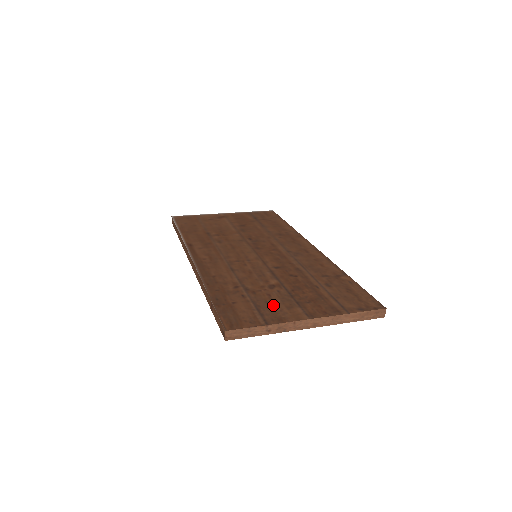
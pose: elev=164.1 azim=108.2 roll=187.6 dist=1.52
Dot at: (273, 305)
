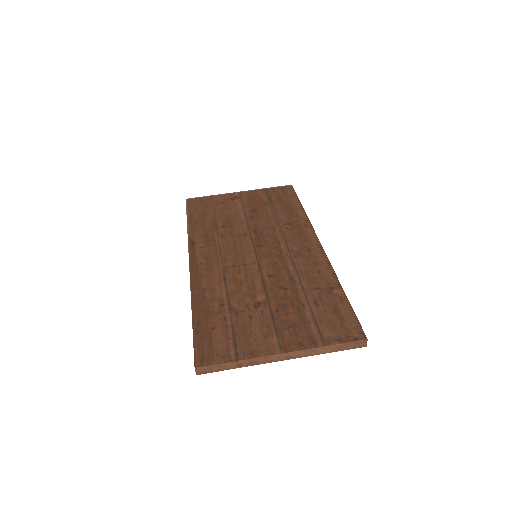
Dot at: (250, 332)
